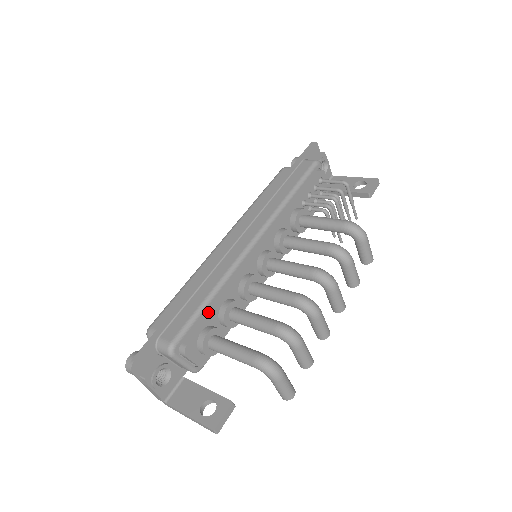
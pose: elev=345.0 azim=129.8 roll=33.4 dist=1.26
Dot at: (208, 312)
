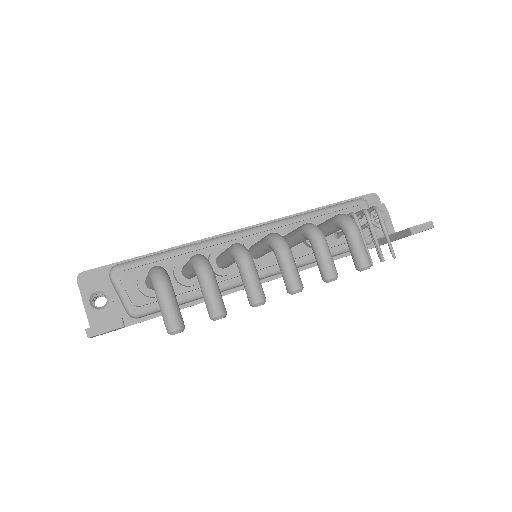
Dot at: (166, 260)
